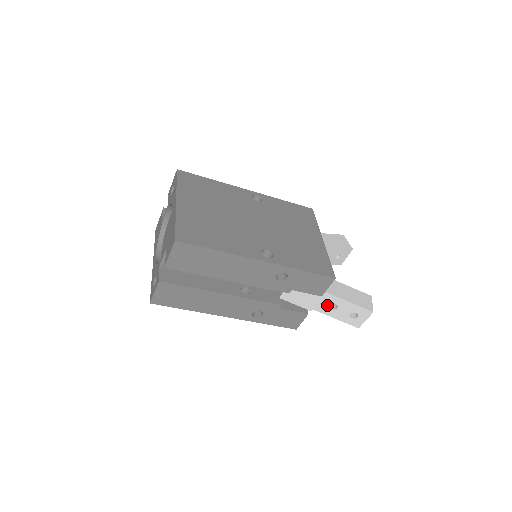
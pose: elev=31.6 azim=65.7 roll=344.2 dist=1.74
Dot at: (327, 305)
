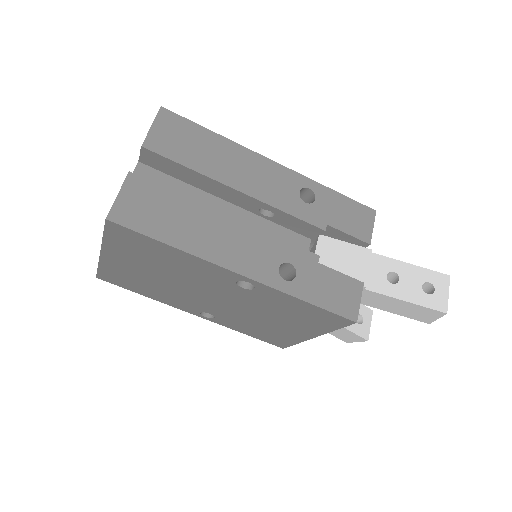
Dot at: (383, 277)
